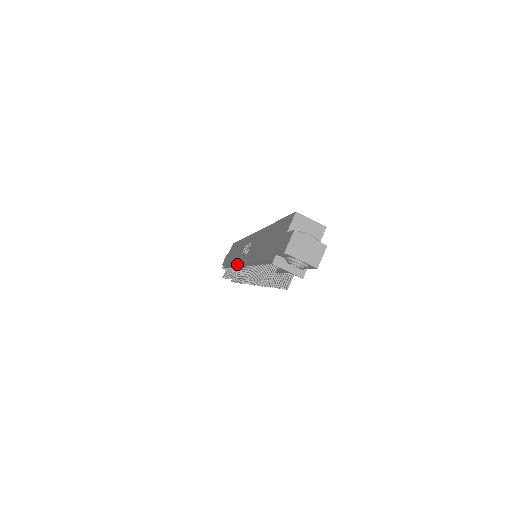
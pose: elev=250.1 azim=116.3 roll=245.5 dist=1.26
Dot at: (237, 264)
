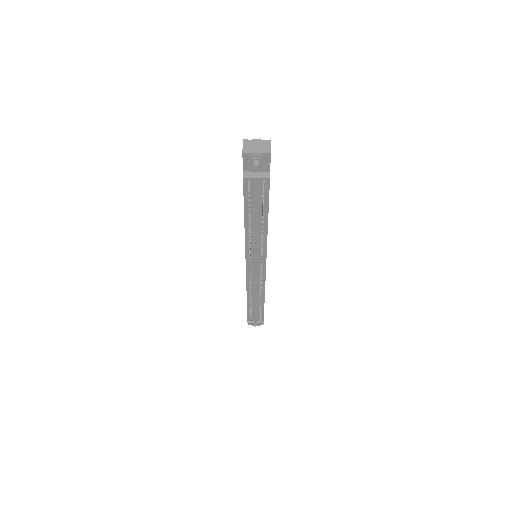
Dot at: occluded
